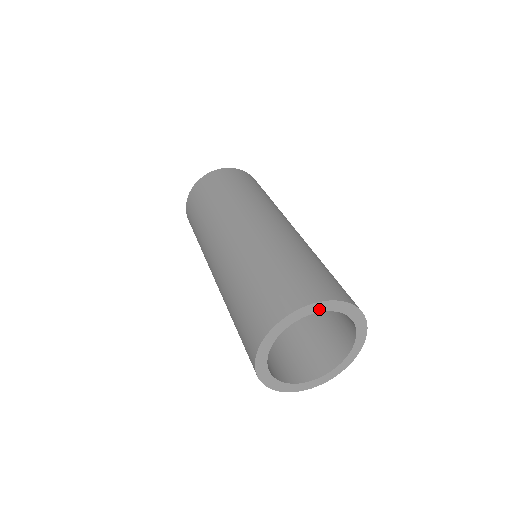
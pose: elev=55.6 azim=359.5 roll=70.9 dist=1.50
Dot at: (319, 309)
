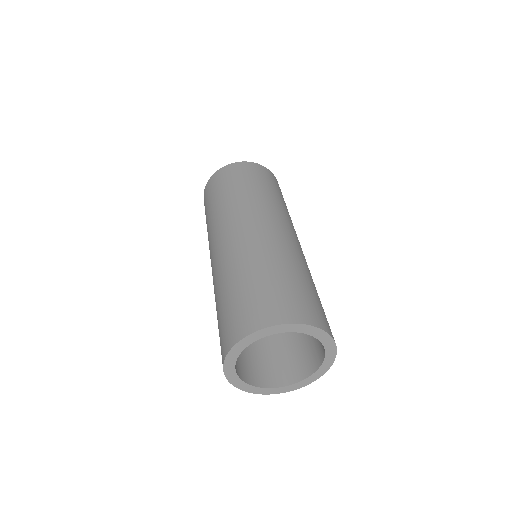
Dot at: (319, 336)
